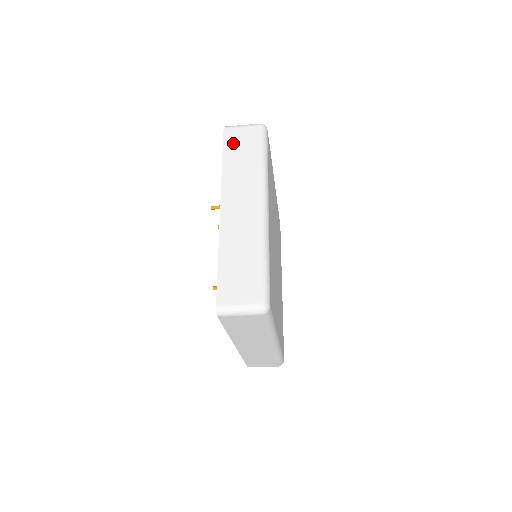
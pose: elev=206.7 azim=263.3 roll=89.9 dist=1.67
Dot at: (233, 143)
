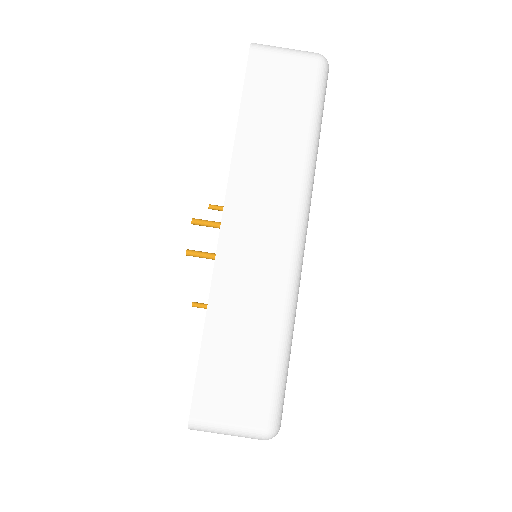
Dot at: occluded
